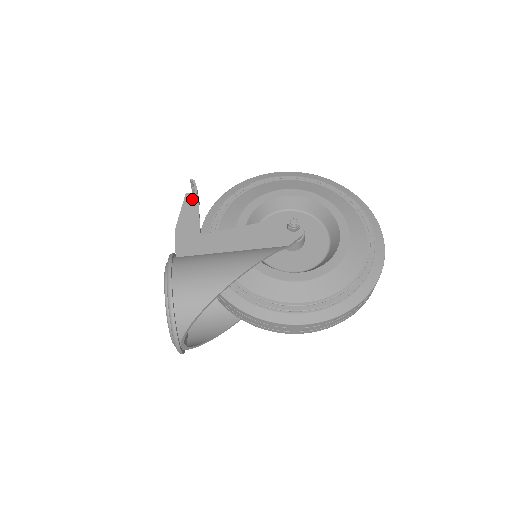
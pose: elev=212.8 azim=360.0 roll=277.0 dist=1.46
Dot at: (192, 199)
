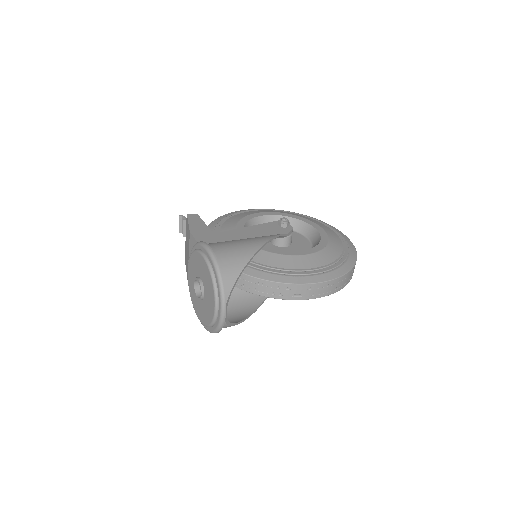
Dot at: (194, 216)
